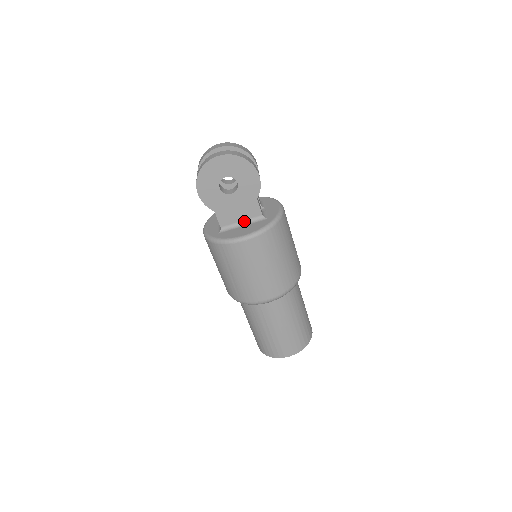
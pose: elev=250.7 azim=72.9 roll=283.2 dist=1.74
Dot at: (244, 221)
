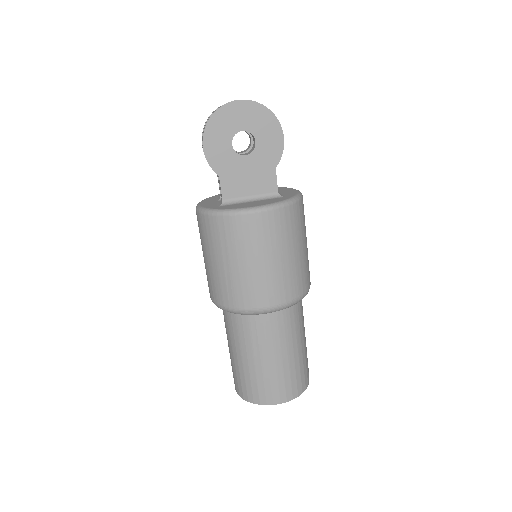
Dot at: (254, 196)
